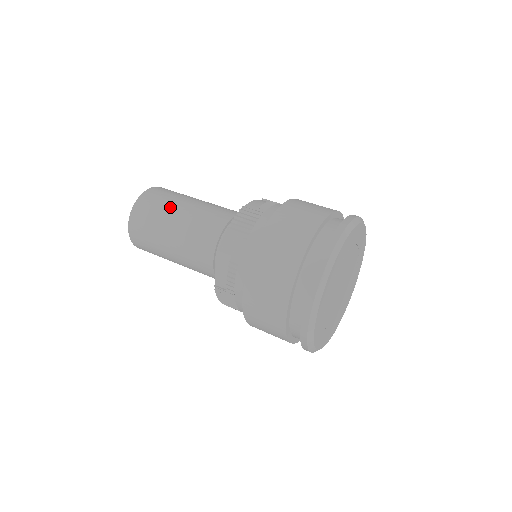
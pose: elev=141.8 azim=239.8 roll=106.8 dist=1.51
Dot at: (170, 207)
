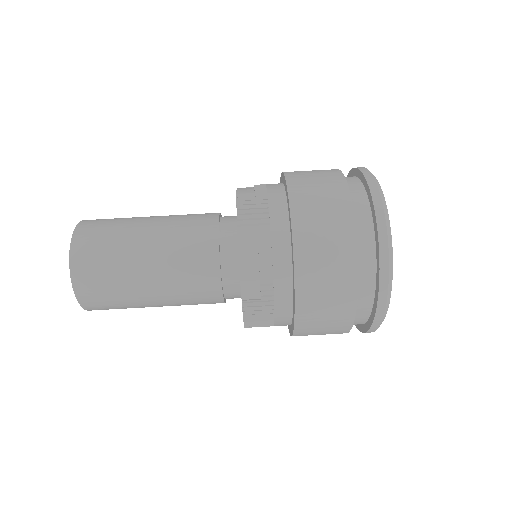
Dot at: (128, 232)
